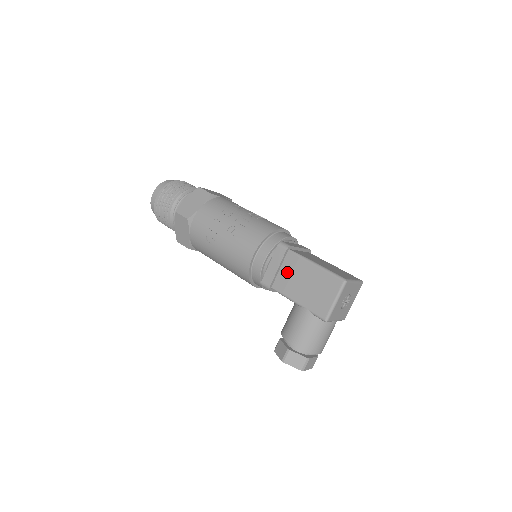
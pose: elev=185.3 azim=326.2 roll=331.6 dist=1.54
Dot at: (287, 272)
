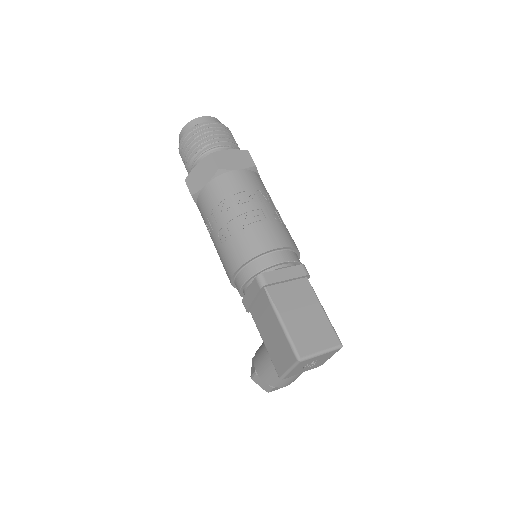
Dot at: (260, 308)
